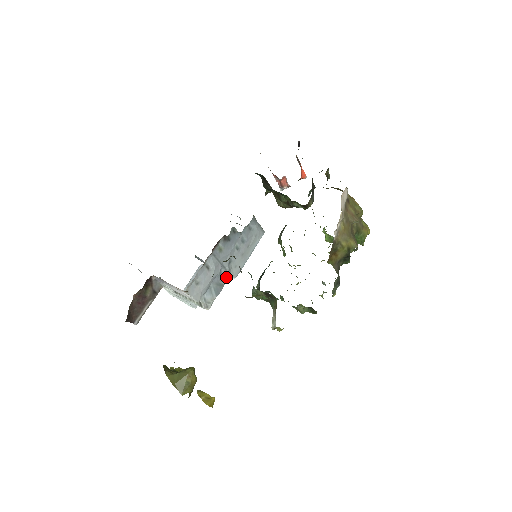
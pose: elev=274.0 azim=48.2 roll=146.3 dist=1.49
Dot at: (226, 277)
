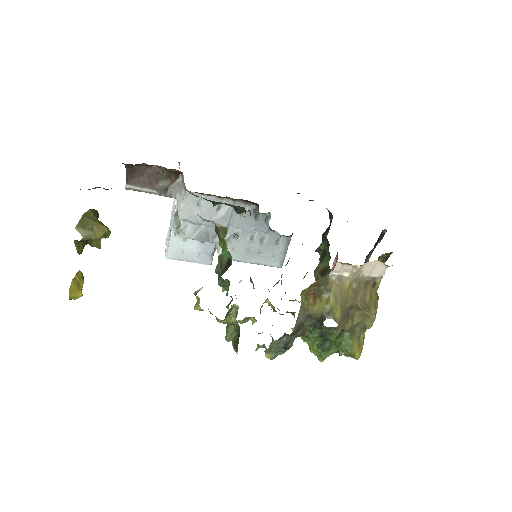
Dot at: (218, 240)
